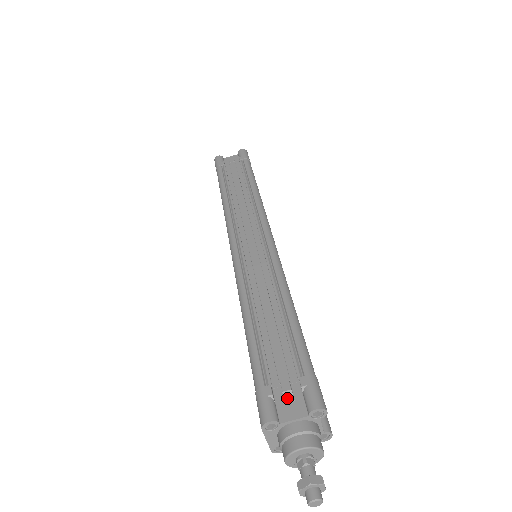
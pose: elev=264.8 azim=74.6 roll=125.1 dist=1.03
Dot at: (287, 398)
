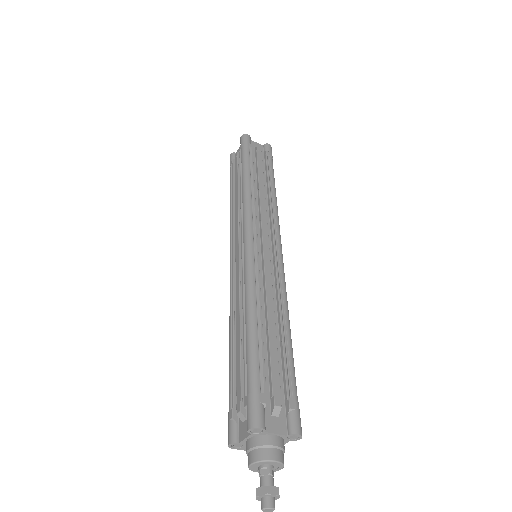
Dot at: (241, 418)
